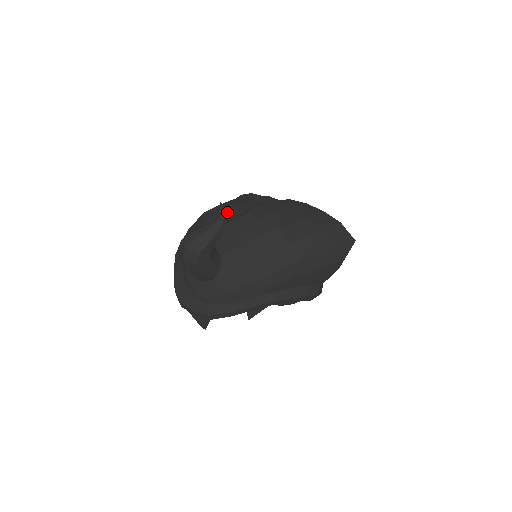
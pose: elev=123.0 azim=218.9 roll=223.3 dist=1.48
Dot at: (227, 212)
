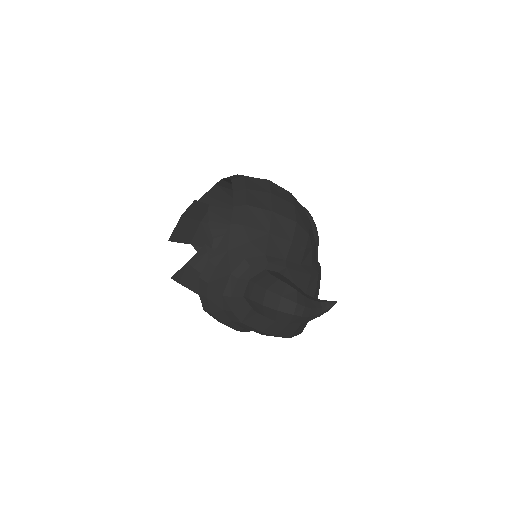
Dot at: (307, 253)
